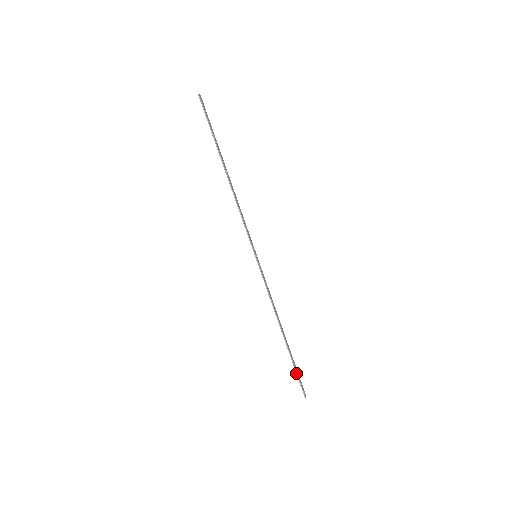
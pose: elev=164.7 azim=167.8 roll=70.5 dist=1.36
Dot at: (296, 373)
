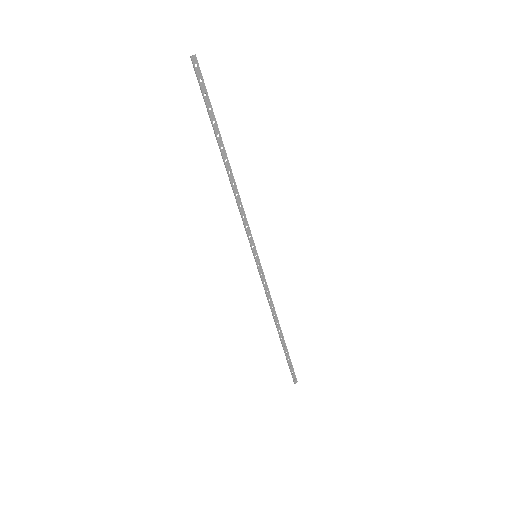
Dot at: (288, 363)
